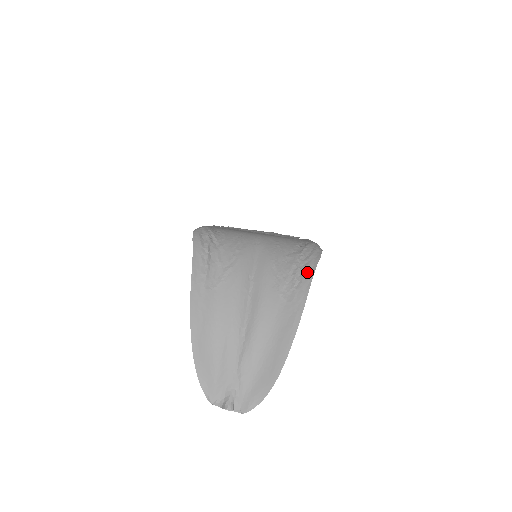
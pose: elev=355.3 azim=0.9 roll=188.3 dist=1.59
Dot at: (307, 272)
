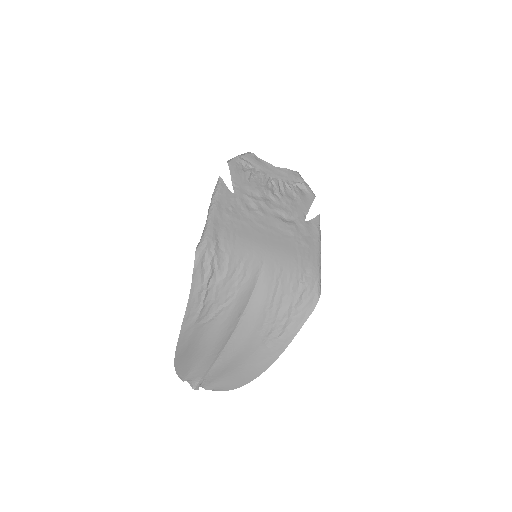
Dot at: (295, 325)
